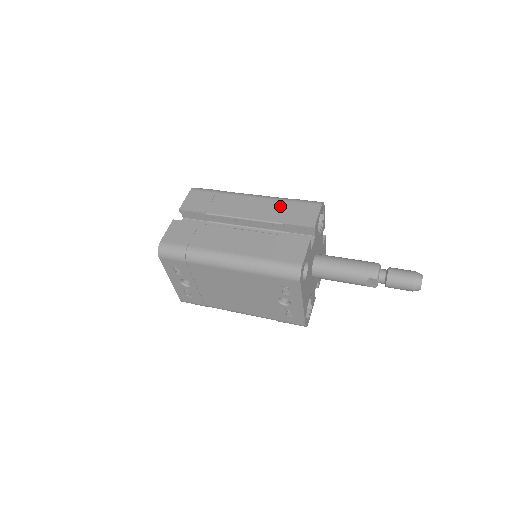
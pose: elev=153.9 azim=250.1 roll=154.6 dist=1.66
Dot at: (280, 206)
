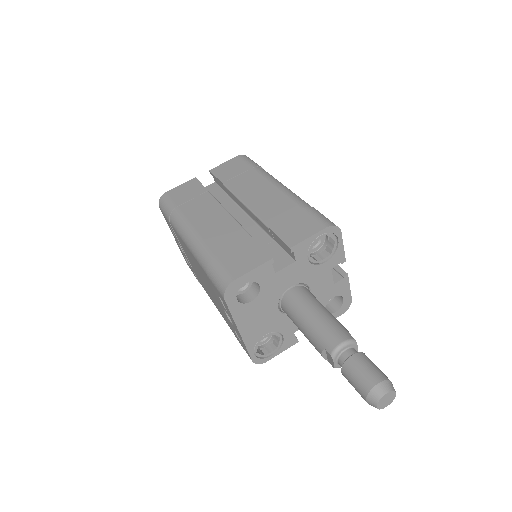
Dot at: (287, 207)
